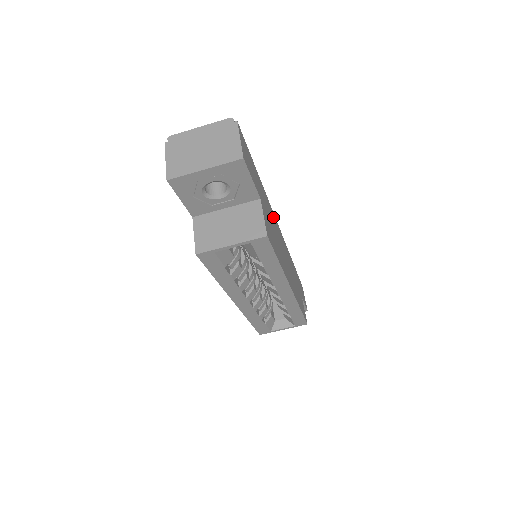
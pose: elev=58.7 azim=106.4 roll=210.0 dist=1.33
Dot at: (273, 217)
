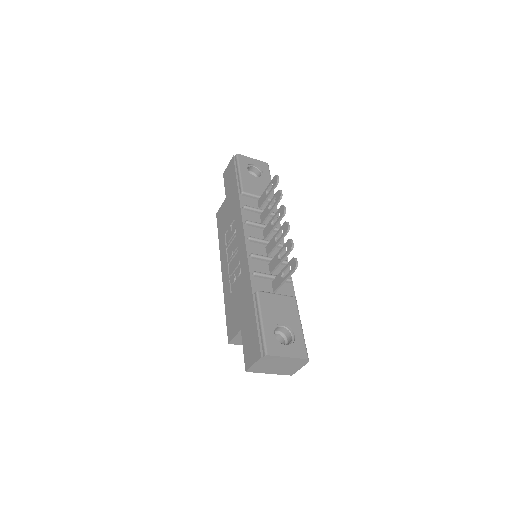
Dot at: occluded
